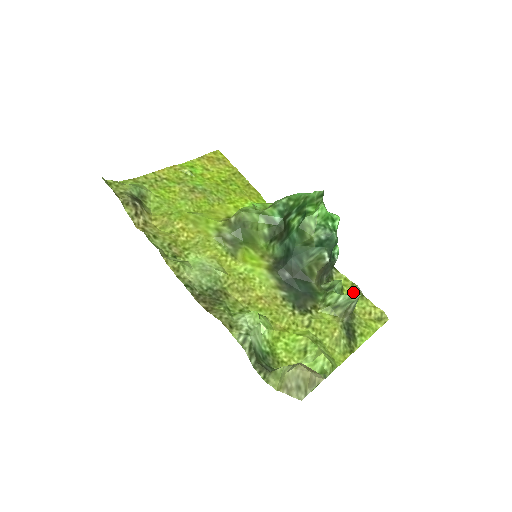
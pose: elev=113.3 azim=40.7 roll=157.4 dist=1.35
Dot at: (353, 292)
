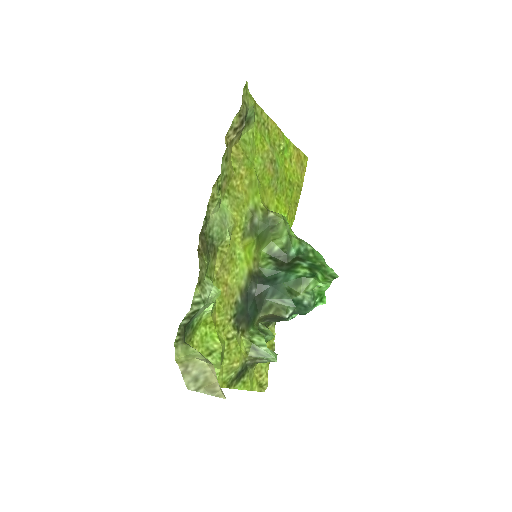
Dot at: (275, 354)
